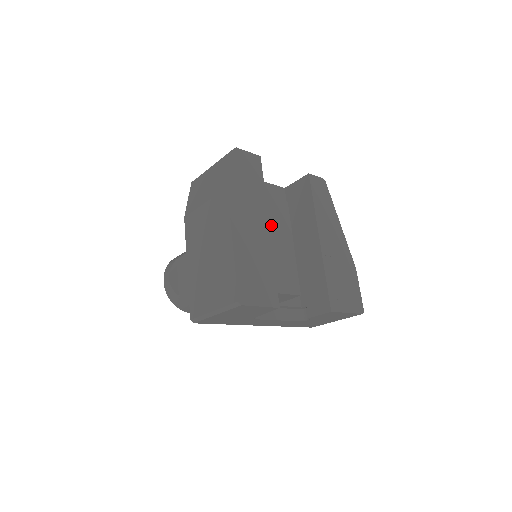
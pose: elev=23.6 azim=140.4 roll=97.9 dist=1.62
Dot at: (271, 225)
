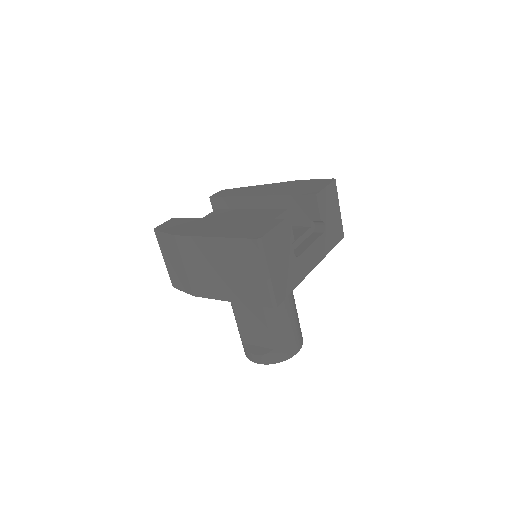
Dot at: (223, 218)
